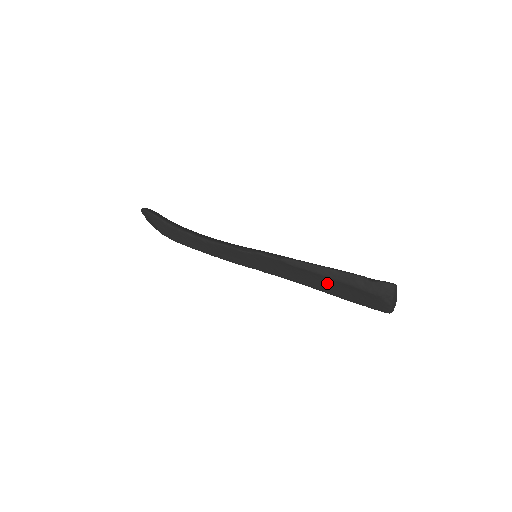
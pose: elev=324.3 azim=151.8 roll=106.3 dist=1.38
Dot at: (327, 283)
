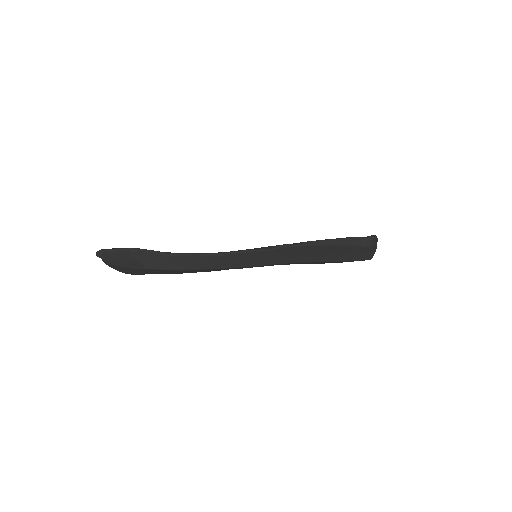
Dot at: (335, 252)
